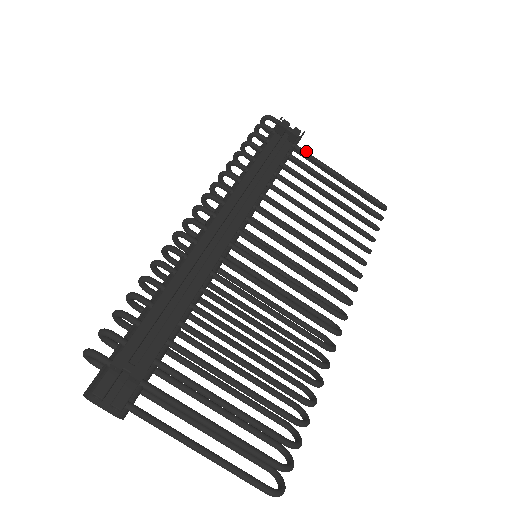
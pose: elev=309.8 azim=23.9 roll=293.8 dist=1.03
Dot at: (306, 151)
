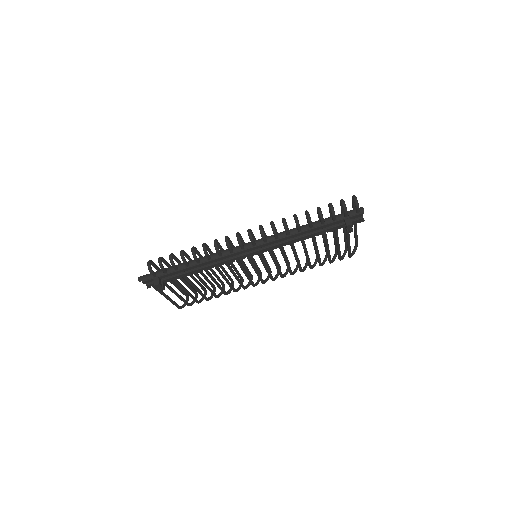
Dot at: occluded
